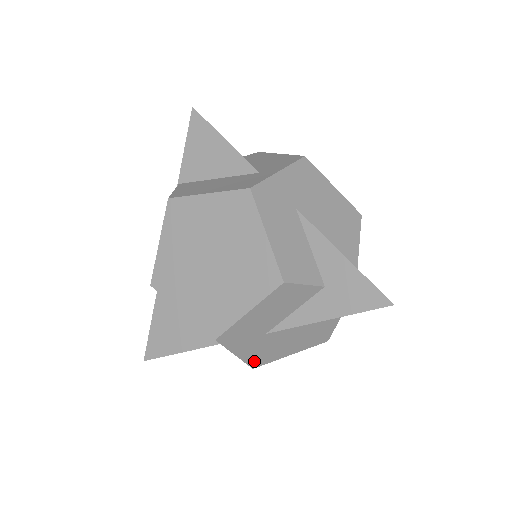
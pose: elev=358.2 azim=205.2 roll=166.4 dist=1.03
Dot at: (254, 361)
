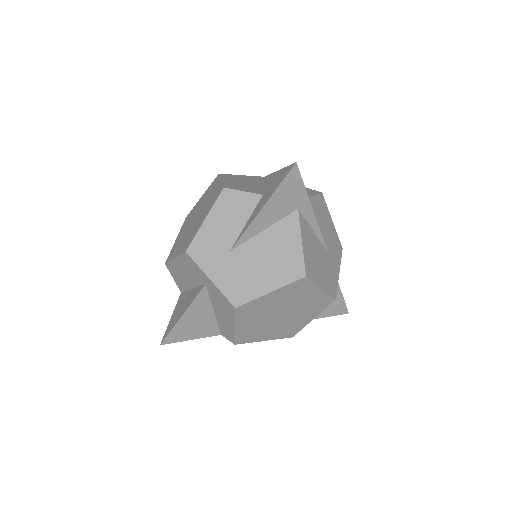
Dot at: (232, 294)
